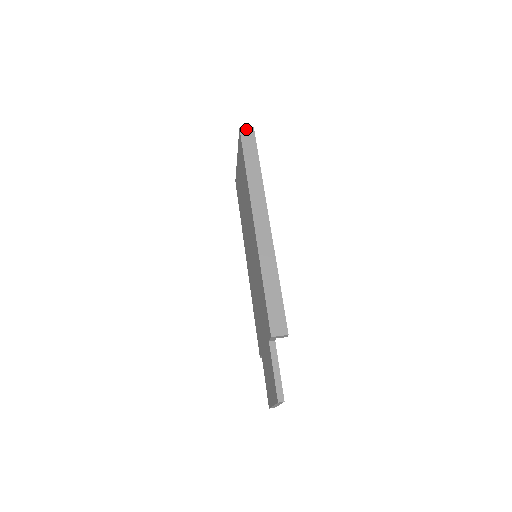
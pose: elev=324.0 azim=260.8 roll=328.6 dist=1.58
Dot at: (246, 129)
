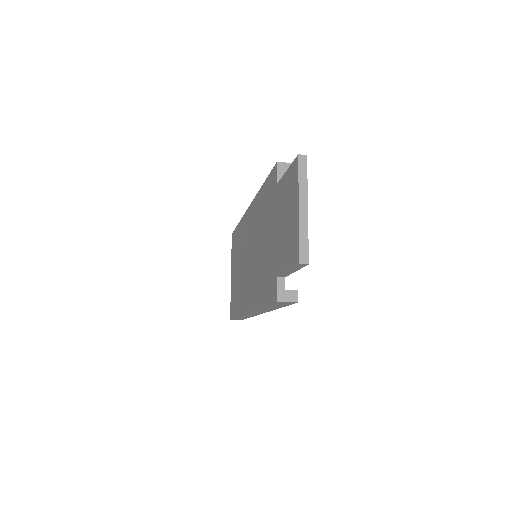
Dot at: occluded
